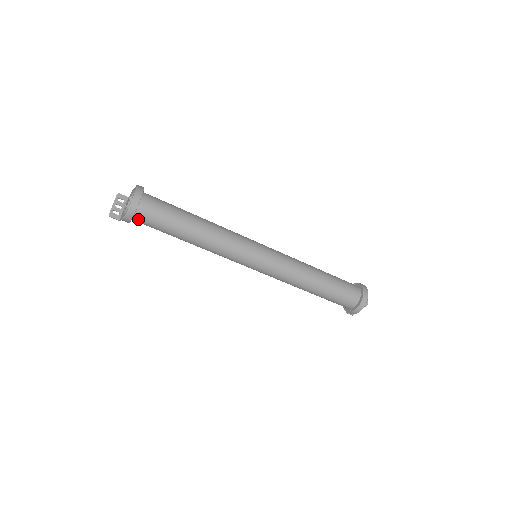
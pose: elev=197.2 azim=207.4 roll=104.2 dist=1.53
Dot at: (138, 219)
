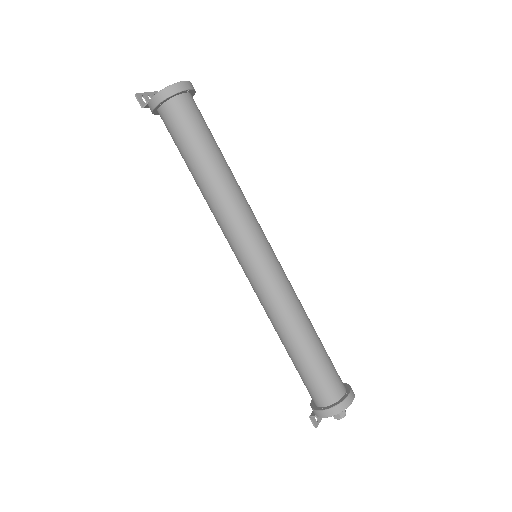
Dot at: (168, 109)
